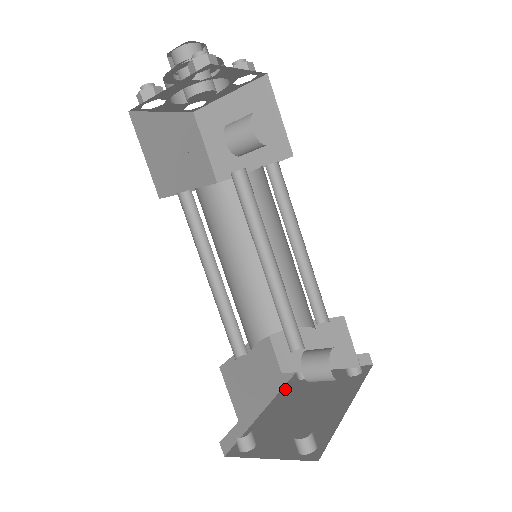
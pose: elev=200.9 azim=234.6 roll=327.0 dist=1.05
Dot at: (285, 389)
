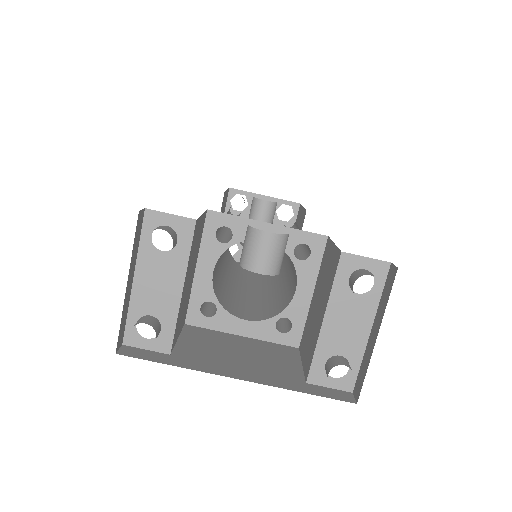
Dot at: occluded
